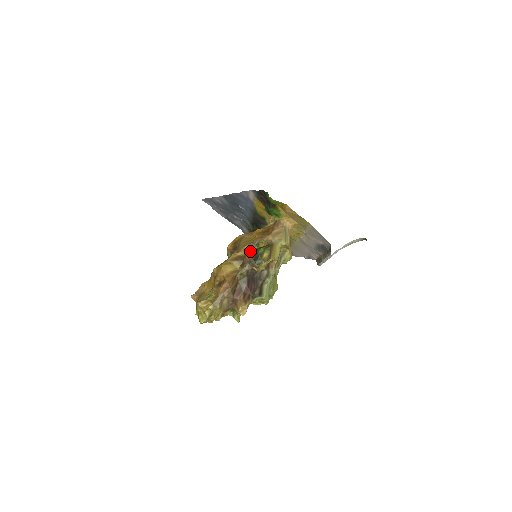
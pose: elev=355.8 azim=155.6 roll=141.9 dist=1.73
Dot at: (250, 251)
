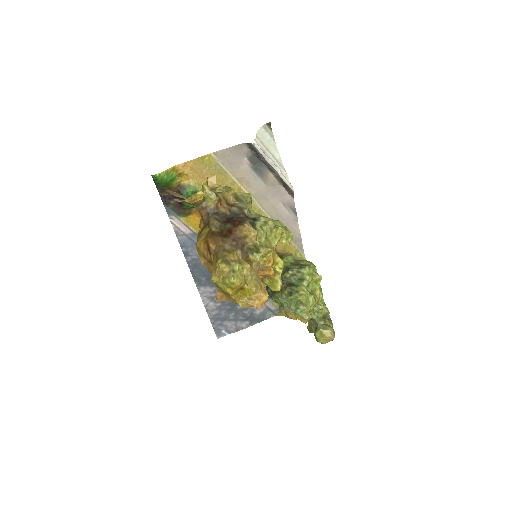
Dot at: (197, 210)
